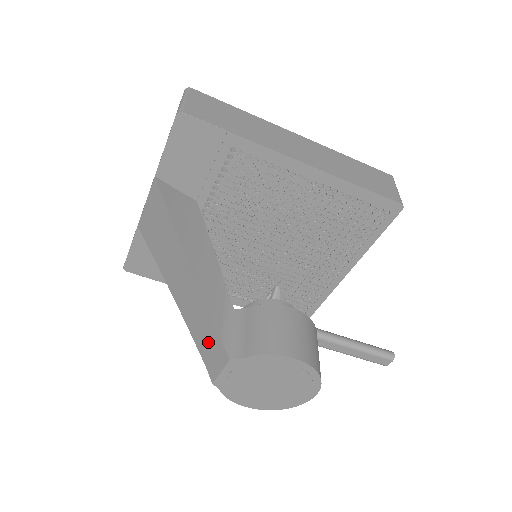
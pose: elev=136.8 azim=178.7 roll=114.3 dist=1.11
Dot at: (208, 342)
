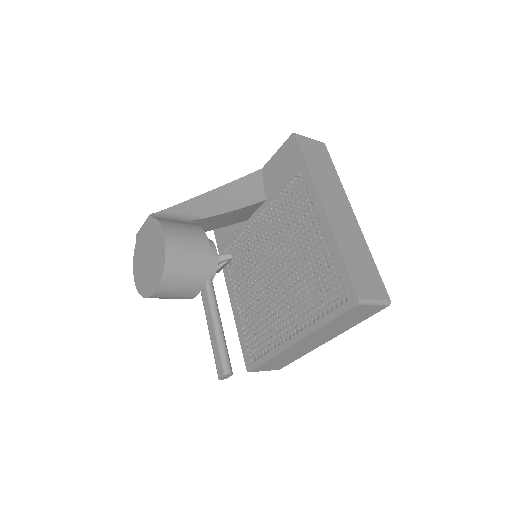
Dot at: occluded
